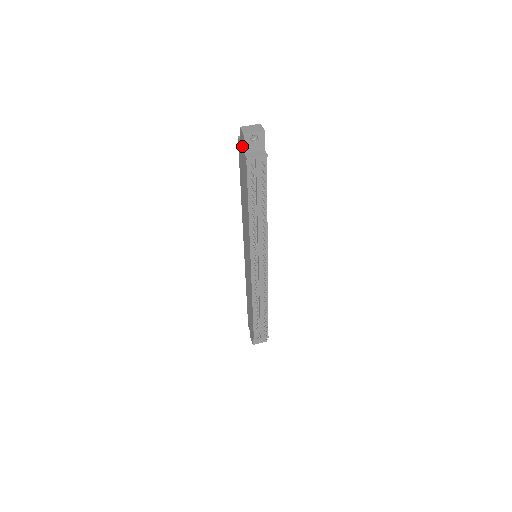
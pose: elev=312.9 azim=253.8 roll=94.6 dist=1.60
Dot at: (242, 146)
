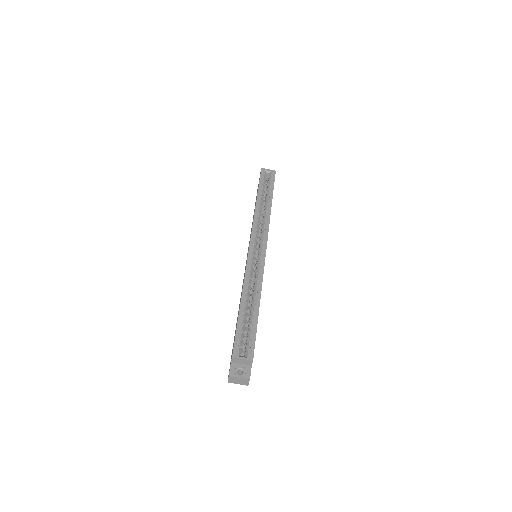
Dot at: (230, 364)
